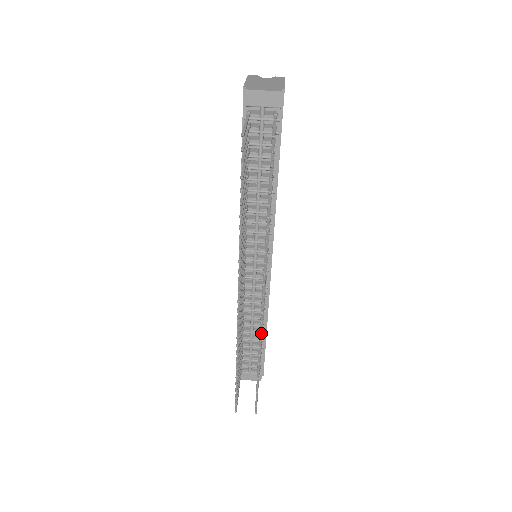
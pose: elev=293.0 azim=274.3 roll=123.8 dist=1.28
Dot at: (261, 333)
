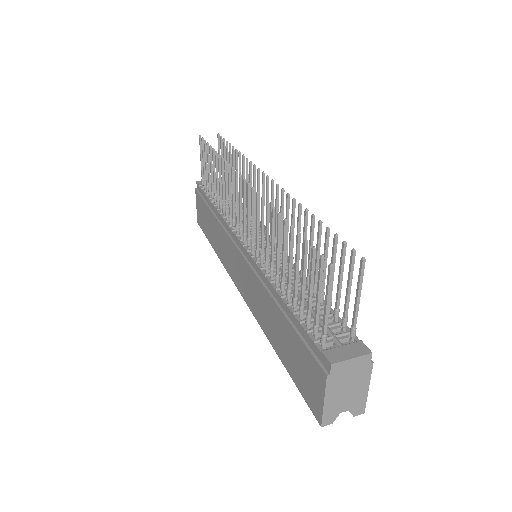
Dot at: (287, 202)
